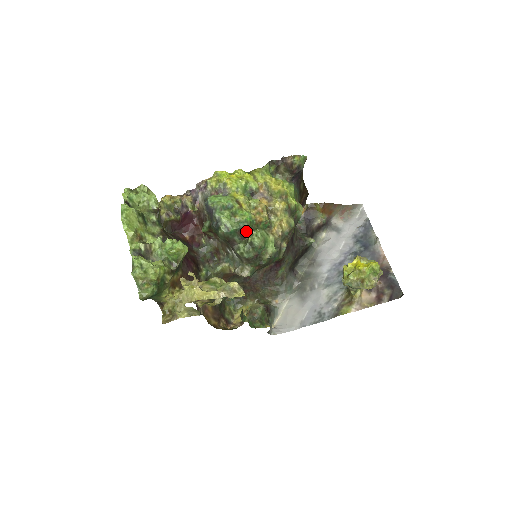
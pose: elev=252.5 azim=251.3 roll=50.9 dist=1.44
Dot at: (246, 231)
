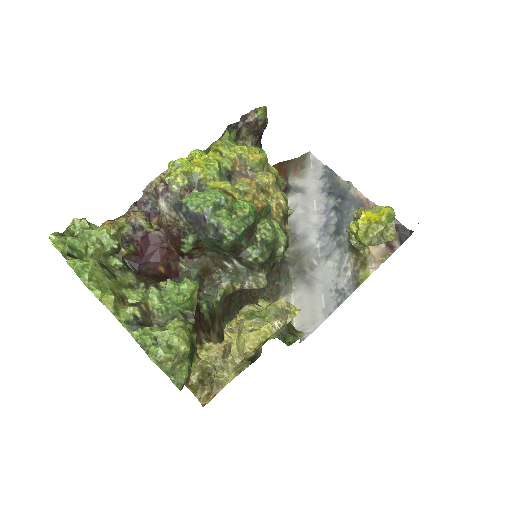
Dot at: (253, 227)
